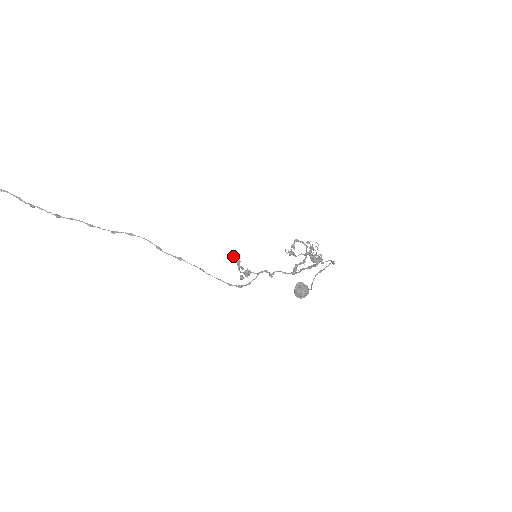
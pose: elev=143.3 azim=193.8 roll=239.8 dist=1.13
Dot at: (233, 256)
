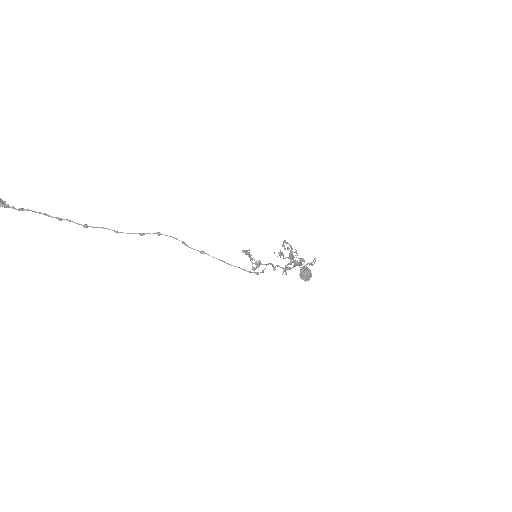
Dot at: (244, 250)
